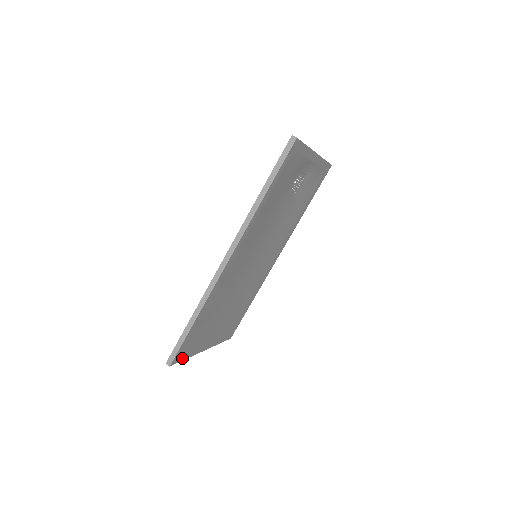
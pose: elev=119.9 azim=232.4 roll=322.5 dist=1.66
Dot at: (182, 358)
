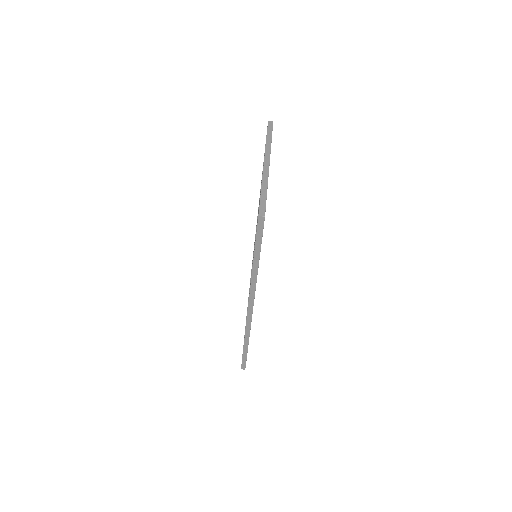
Dot at: occluded
